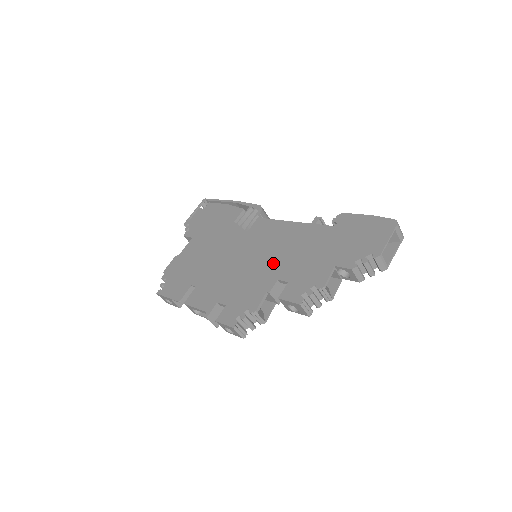
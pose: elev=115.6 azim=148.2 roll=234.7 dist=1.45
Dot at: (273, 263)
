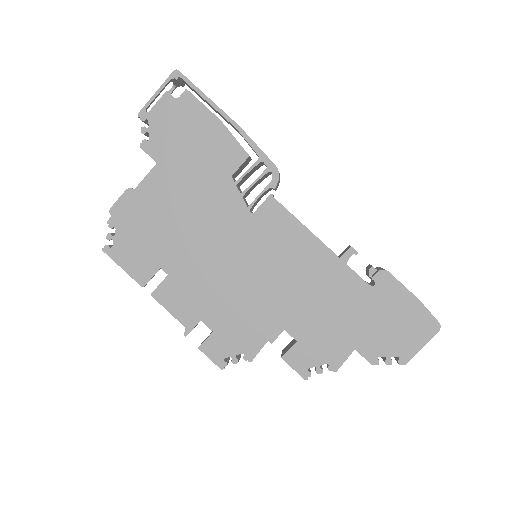
Dot at: (283, 300)
